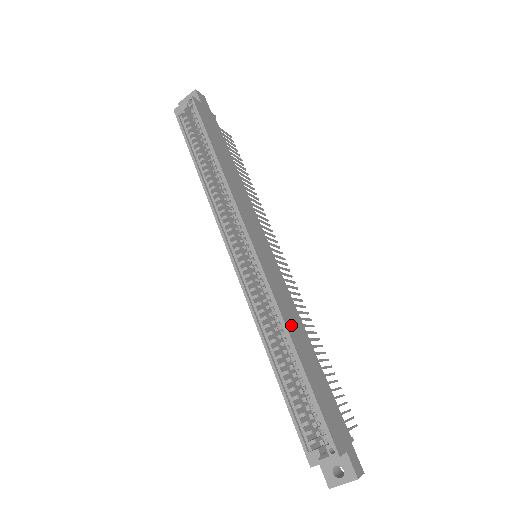
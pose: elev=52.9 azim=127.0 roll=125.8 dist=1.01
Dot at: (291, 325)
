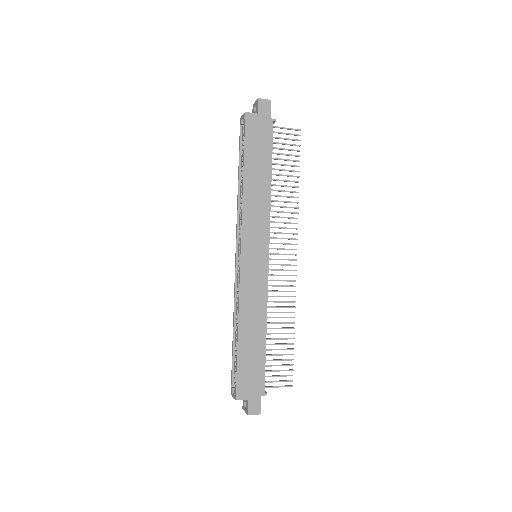
Dot at: (247, 316)
